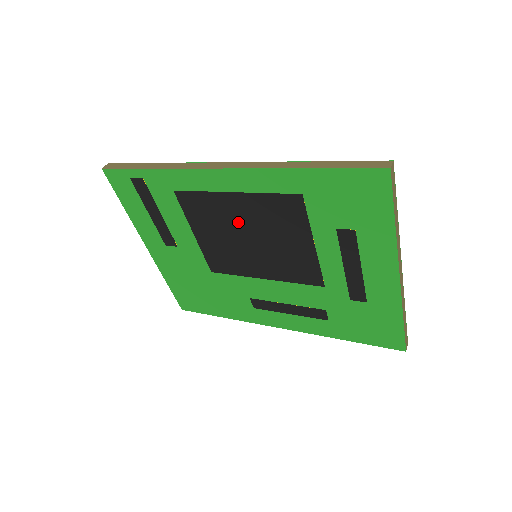
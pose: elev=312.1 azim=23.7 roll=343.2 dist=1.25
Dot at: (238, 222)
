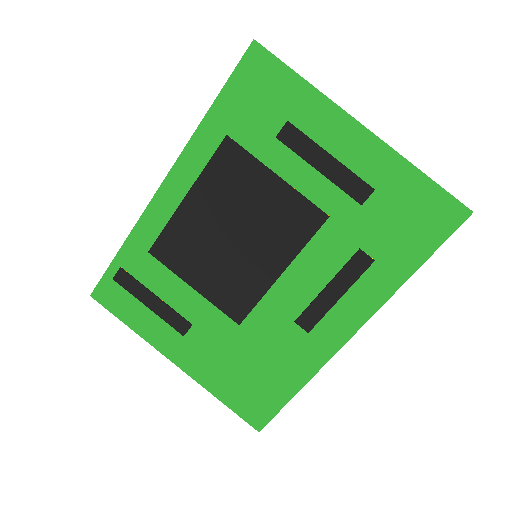
Dot at: (211, 226)
